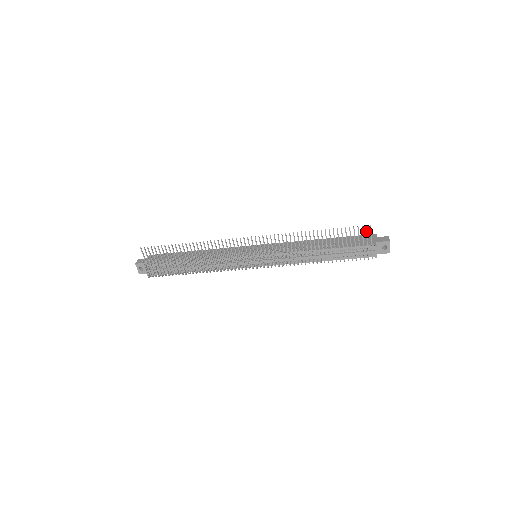
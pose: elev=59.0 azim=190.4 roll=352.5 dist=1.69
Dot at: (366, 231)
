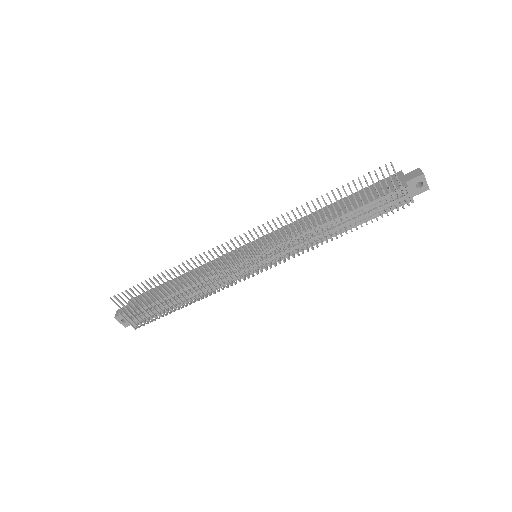
Dot at: (388, 172)
